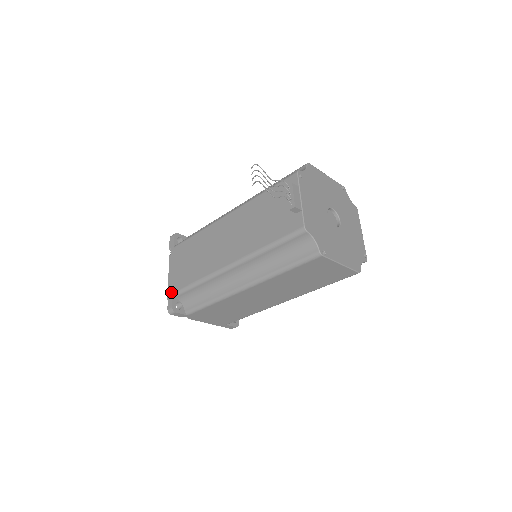
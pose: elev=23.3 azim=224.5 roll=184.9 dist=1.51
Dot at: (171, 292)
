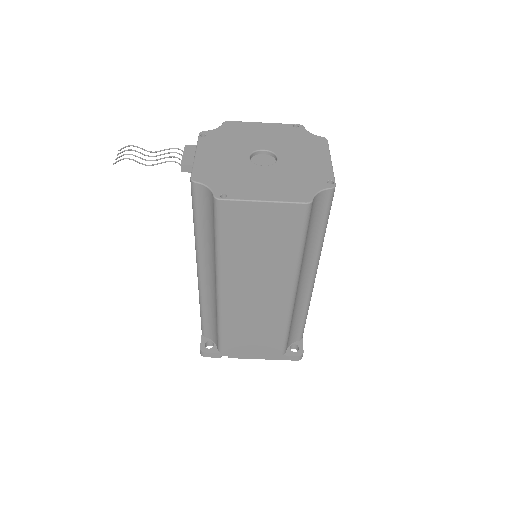
Dot at: occluded
